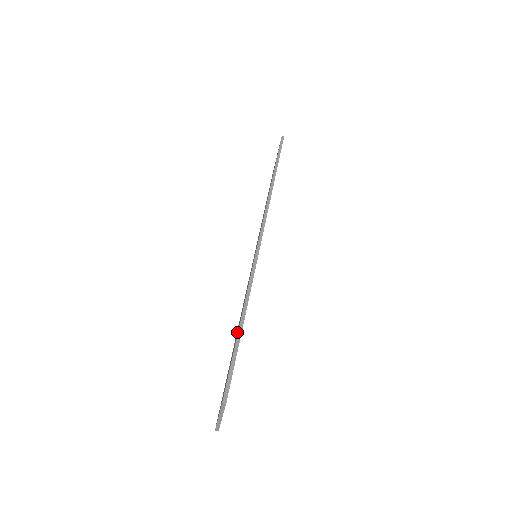
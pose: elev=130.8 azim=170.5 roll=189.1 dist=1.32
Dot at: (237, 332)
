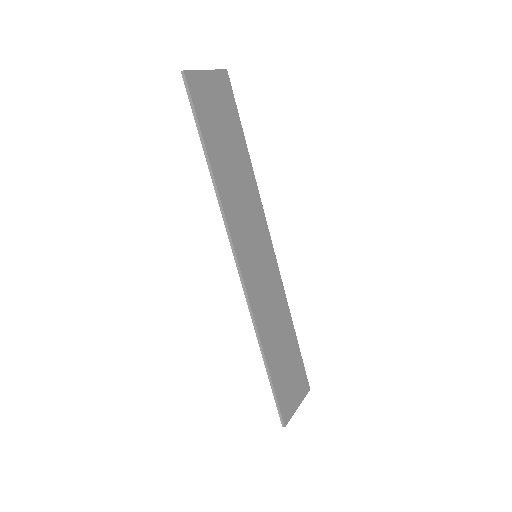
Dot at: (274, 352)
